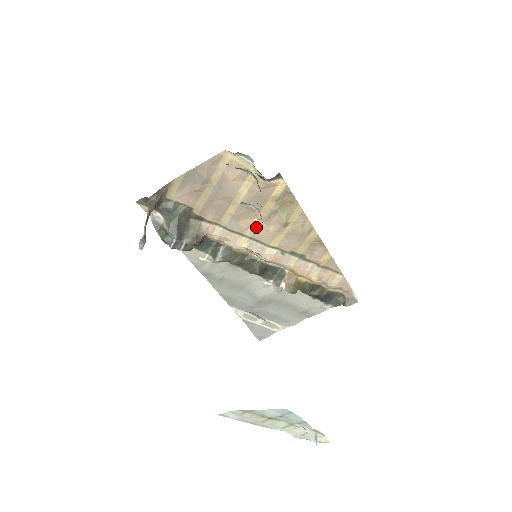
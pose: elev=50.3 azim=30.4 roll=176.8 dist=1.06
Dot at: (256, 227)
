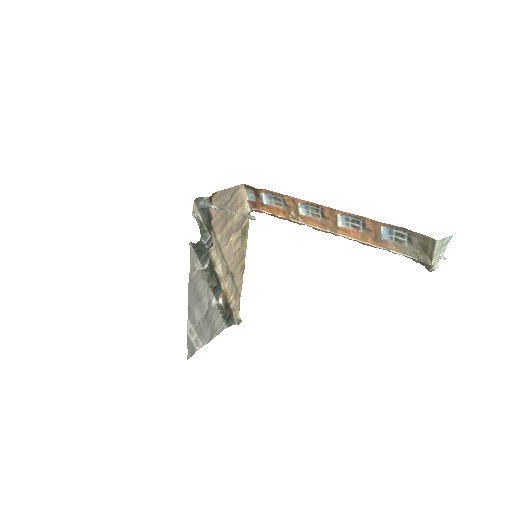
Dot at: (229, 246)
